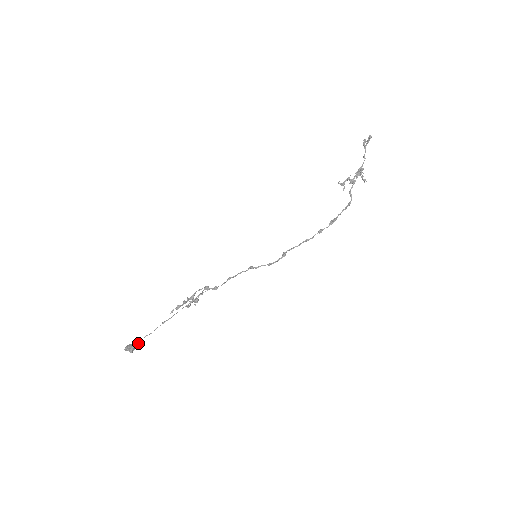
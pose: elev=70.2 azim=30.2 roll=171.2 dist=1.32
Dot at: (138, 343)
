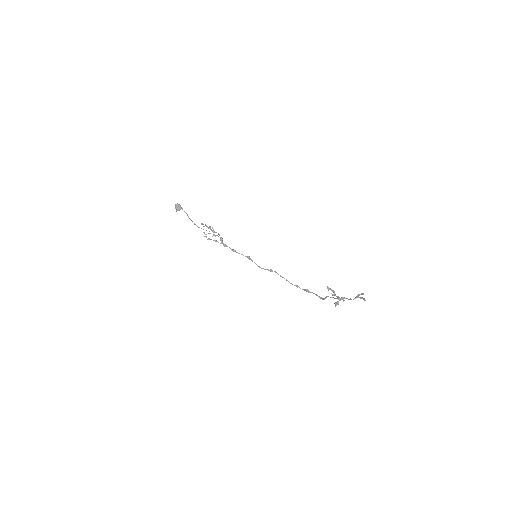
Dot at: occluded
